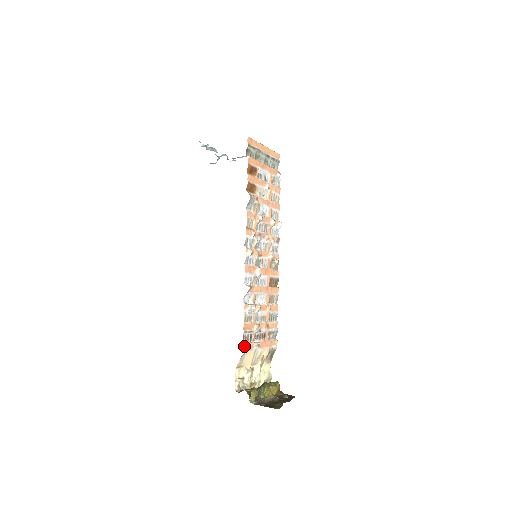
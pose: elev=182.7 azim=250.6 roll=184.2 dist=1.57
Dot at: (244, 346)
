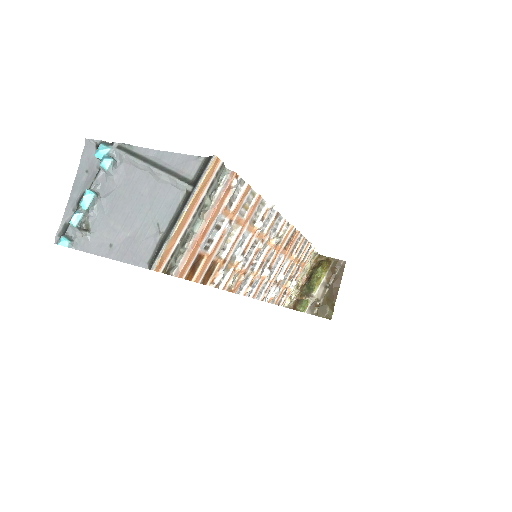
Dot at: (282, 305)
